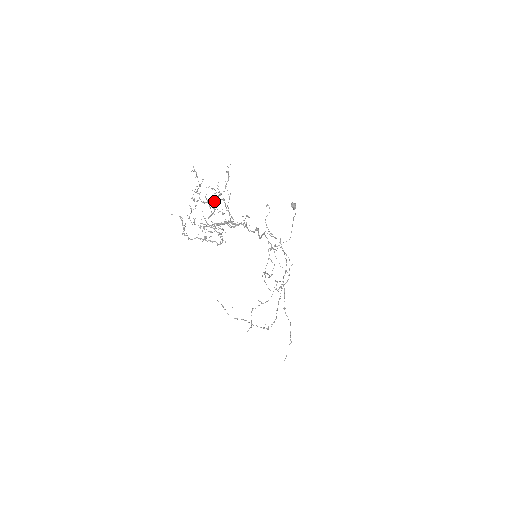
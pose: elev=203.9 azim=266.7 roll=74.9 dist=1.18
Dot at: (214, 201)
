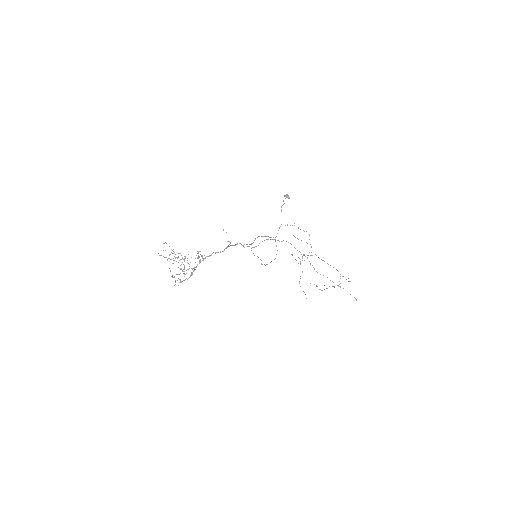
Dot at: occluded
